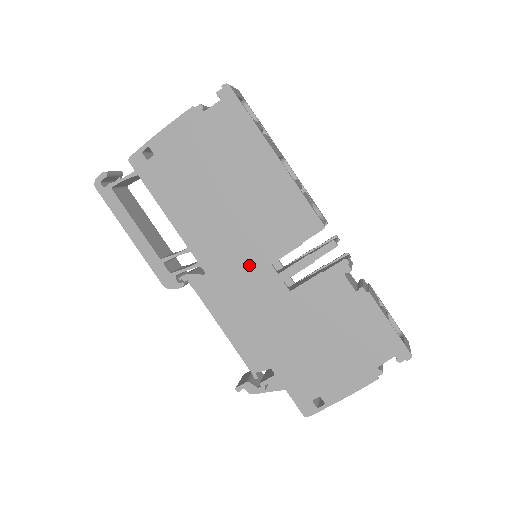
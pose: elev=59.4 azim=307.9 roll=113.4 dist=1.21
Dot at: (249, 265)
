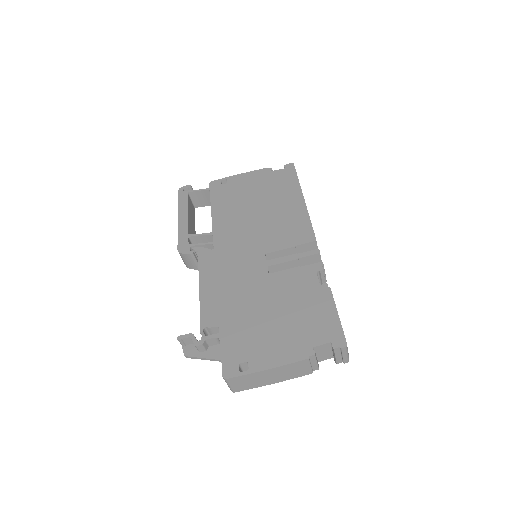
Dot at: (249, 251)
